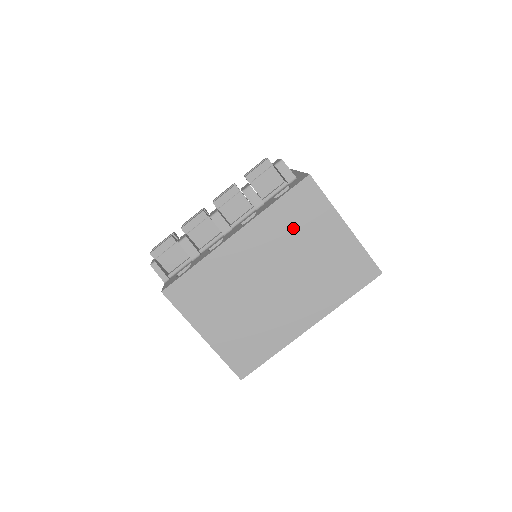
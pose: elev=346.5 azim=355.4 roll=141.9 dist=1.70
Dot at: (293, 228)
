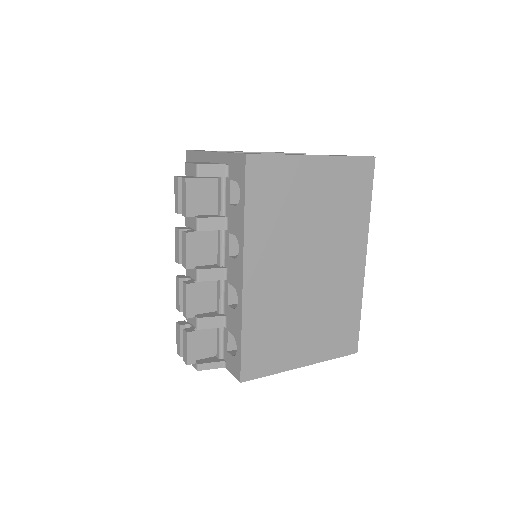
Dot at: (280, 212)
